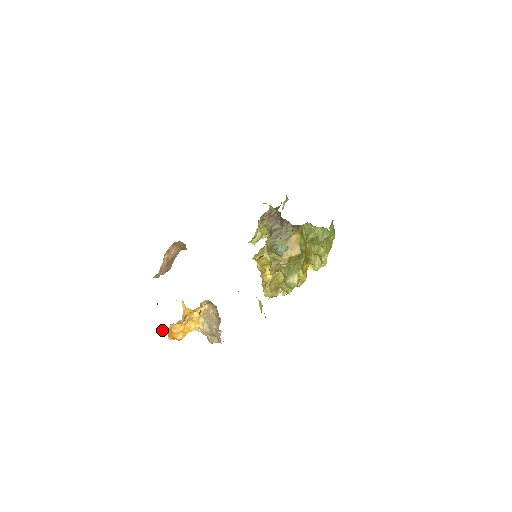
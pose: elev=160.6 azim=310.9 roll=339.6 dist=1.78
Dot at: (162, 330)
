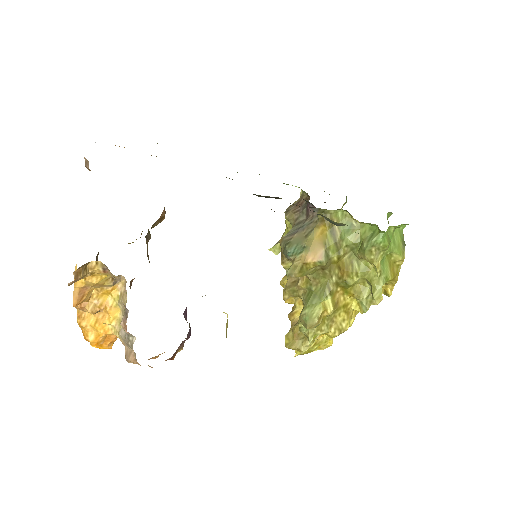
Dot at: occluded
